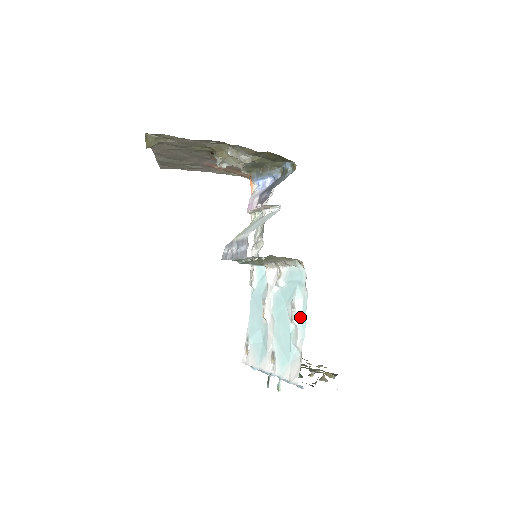
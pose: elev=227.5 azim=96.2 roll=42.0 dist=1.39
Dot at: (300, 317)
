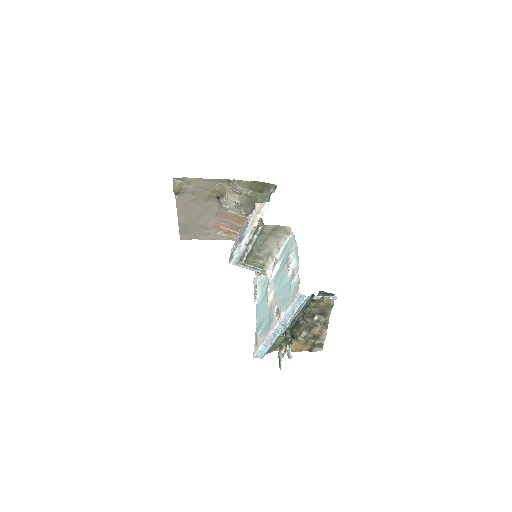
Dot at: (294, 259)
